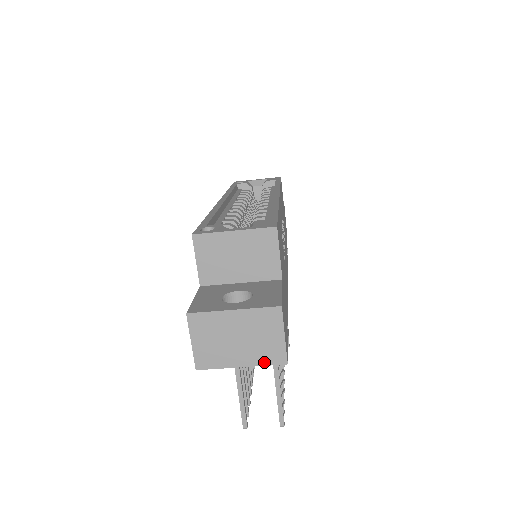
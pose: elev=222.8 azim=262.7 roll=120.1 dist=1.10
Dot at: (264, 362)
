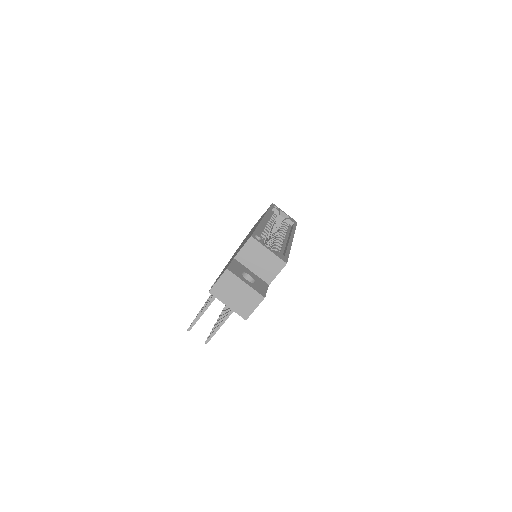
Dot at: (238, 312)
